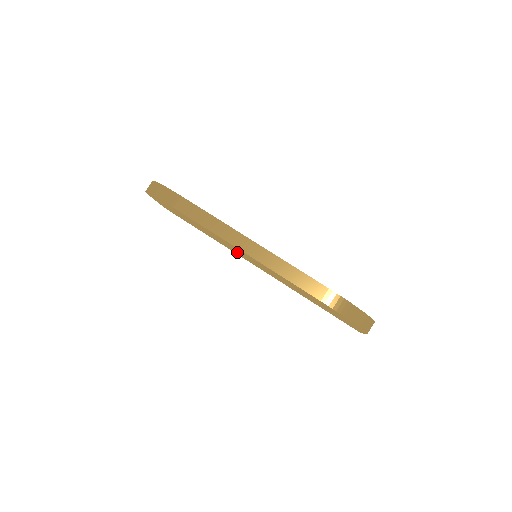
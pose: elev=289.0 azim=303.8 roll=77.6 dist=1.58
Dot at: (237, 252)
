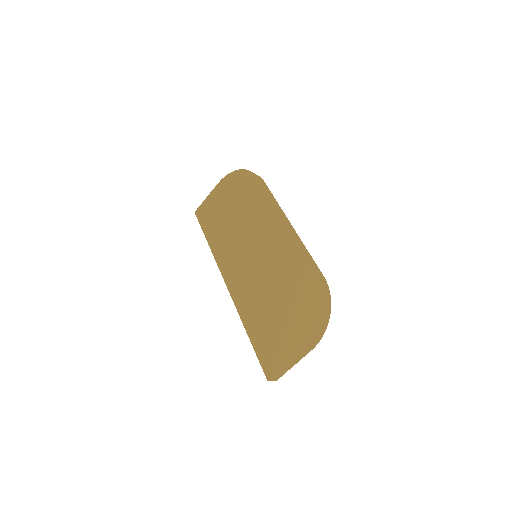
Dot at: (240, 248)
